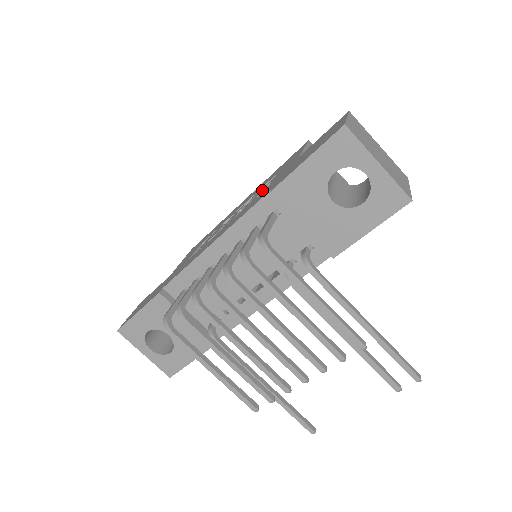
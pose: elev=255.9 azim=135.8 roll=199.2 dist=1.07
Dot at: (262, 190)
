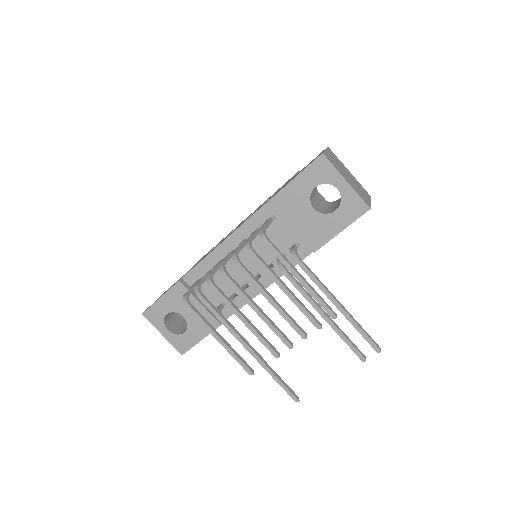
Dot at: occluded
